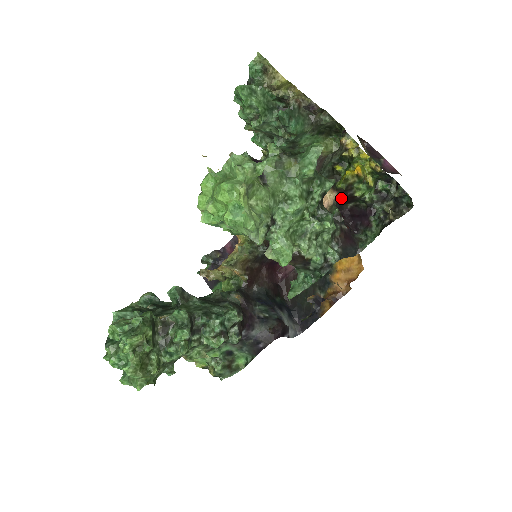
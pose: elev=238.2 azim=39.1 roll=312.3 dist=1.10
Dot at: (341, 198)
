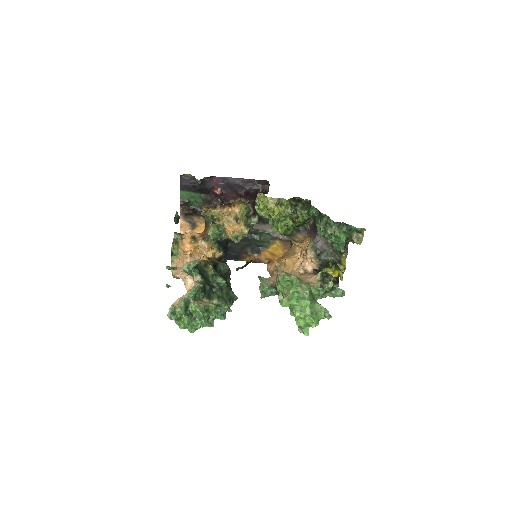
Dot at: (317, 269)
